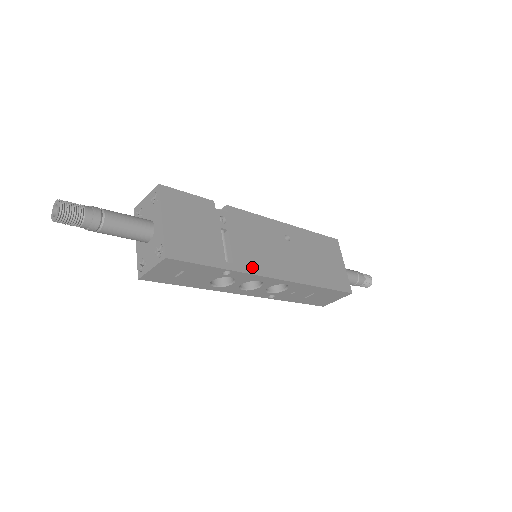
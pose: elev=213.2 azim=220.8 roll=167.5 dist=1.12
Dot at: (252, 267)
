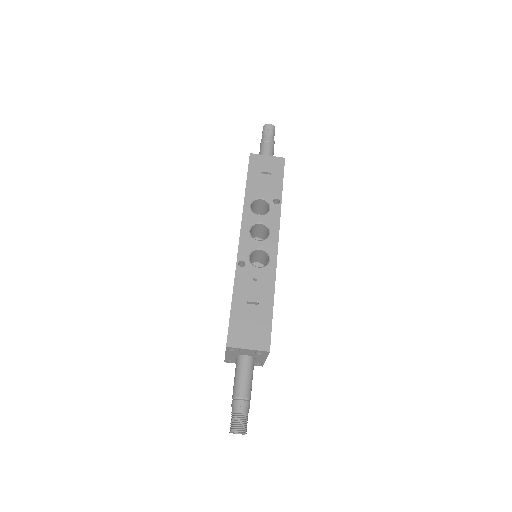
Dot at: occluded
